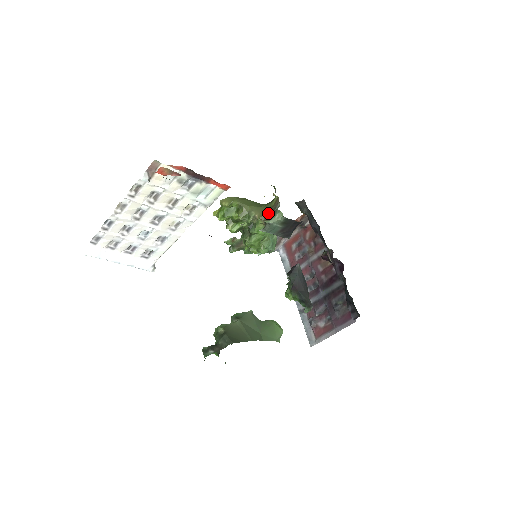
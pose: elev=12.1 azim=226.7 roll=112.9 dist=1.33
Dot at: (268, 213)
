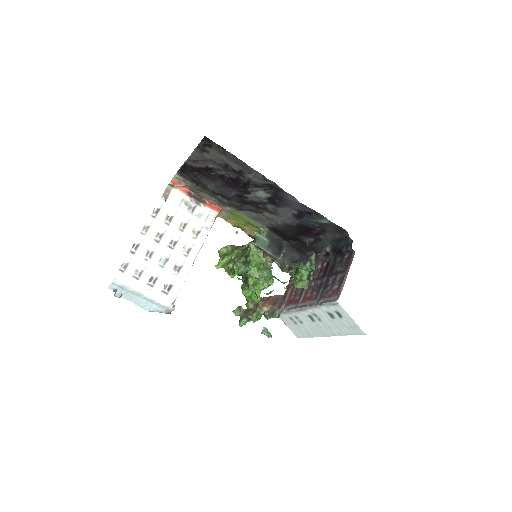
Dot at: occluded
